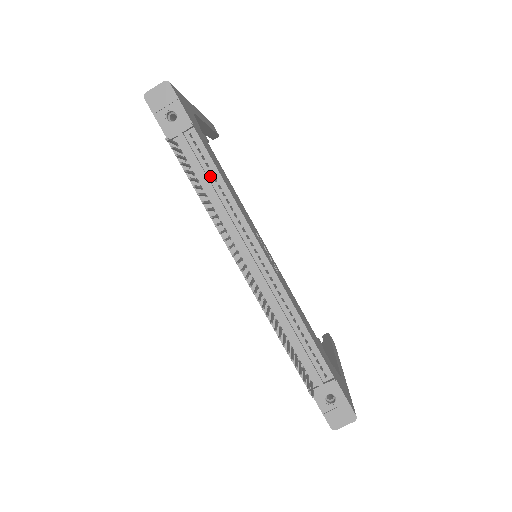
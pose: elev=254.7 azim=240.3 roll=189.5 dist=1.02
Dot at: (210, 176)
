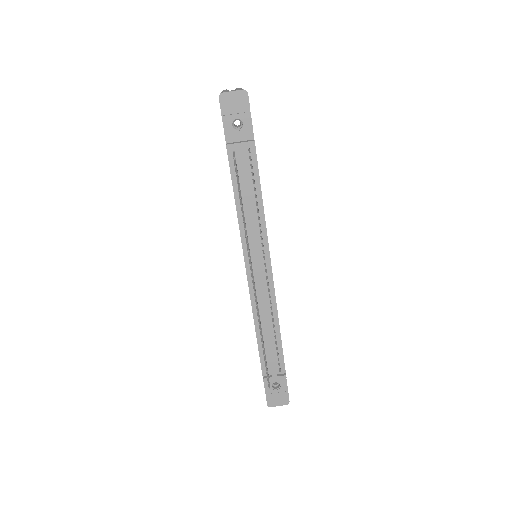
Dot at: (252, 191)
